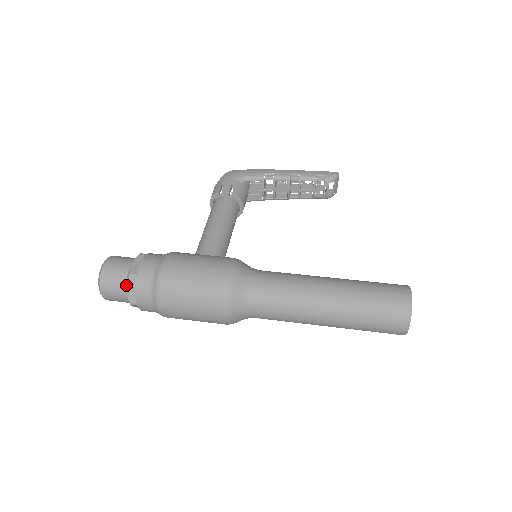
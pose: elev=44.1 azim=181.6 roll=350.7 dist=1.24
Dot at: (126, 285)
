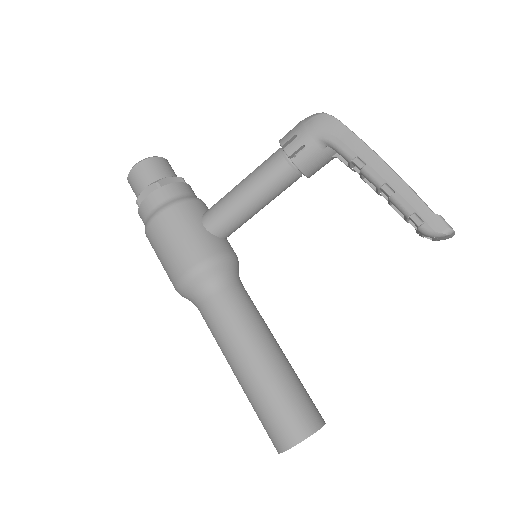
Dot at: occluded
